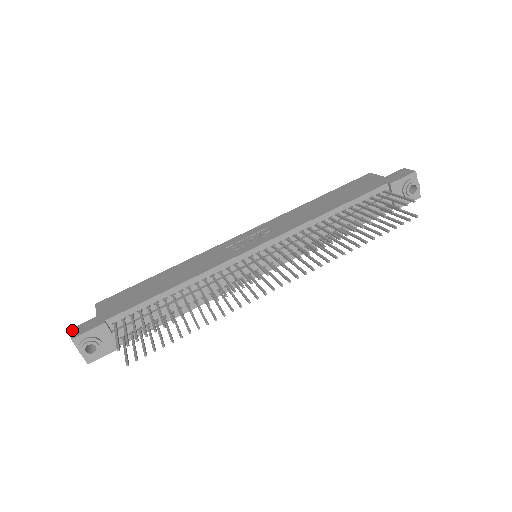
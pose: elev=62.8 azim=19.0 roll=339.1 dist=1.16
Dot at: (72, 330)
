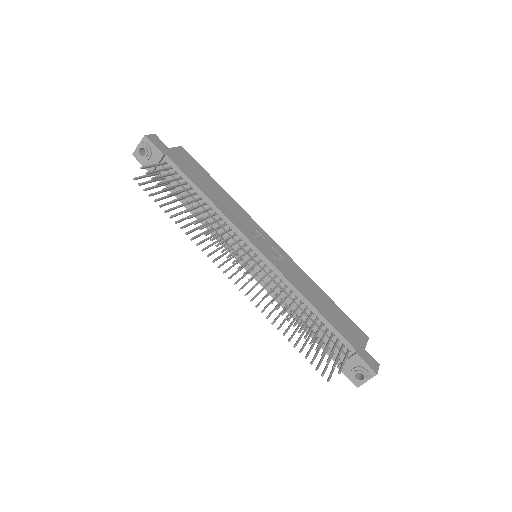
Dot at: (153, 134)
